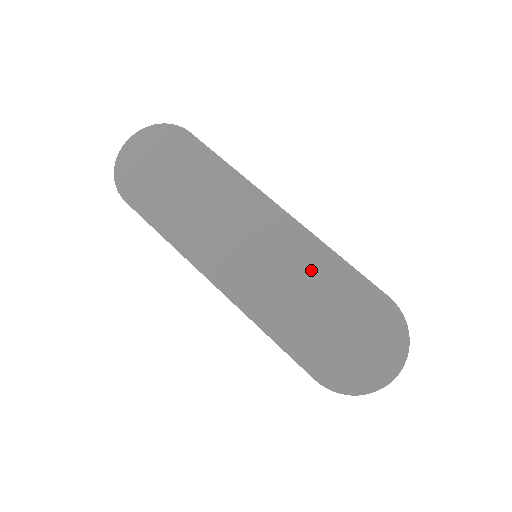
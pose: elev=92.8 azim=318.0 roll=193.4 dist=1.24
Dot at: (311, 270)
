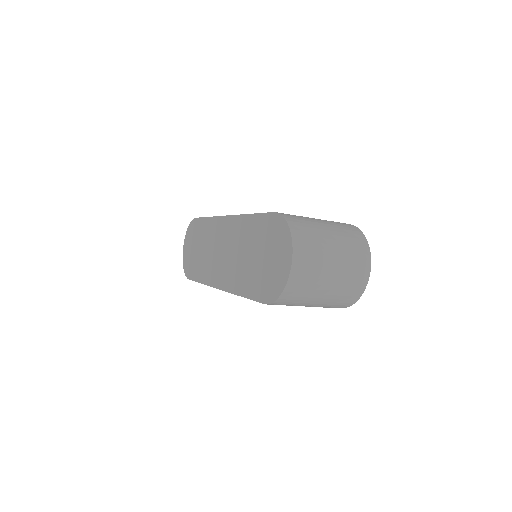
Dot at: (244, 237)
